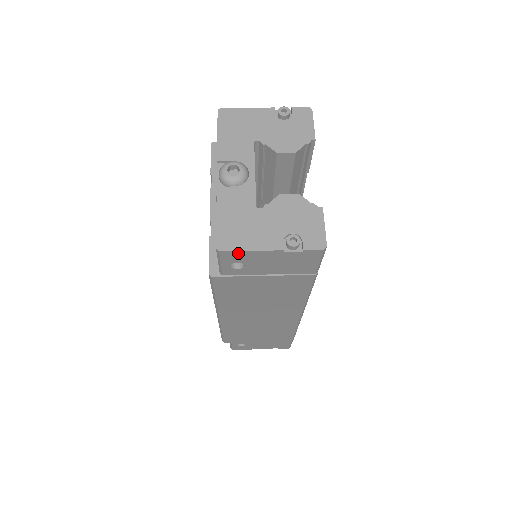
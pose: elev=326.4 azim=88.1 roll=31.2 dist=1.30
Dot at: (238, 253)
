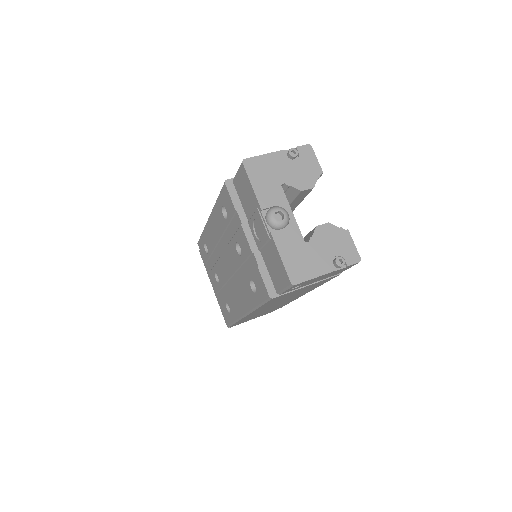
Dot at: (305, 282)
